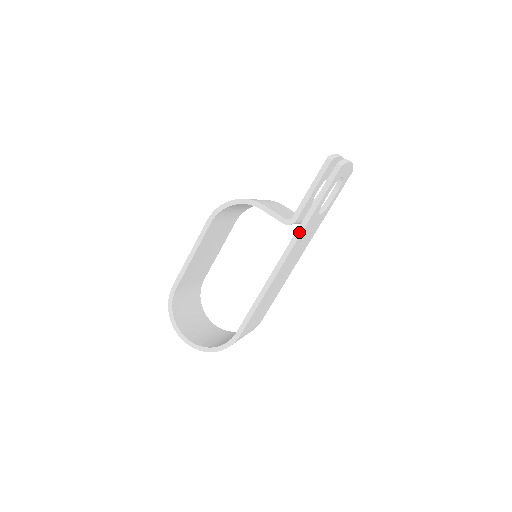
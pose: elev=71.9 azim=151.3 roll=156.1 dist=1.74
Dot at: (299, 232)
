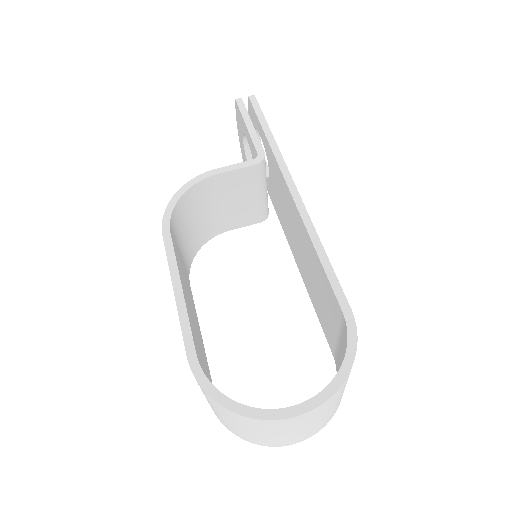
Dot at: (279, 157)
